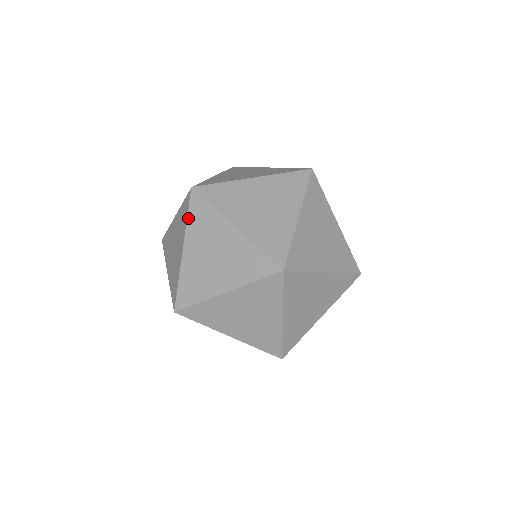
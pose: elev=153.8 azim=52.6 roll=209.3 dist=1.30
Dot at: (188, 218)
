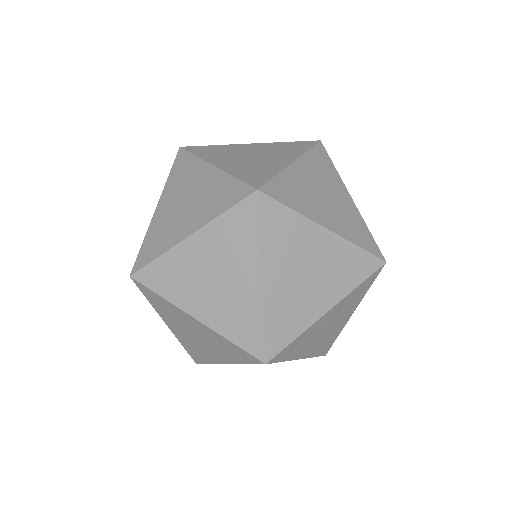
Dot at: (169, 175)
